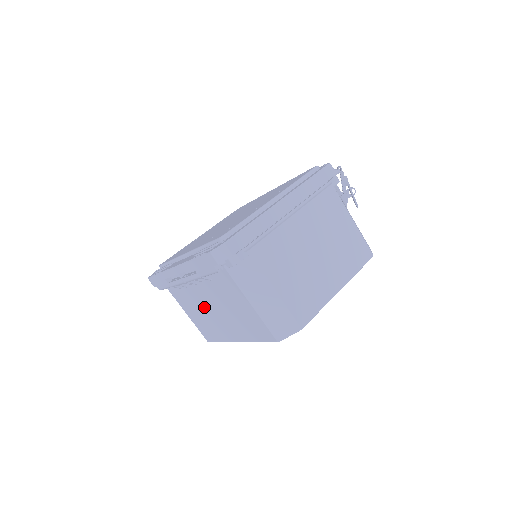
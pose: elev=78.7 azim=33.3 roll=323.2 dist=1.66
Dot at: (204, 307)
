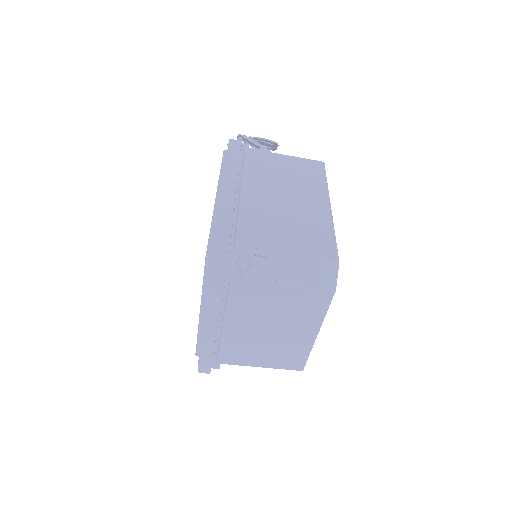
Dot at: occluded
